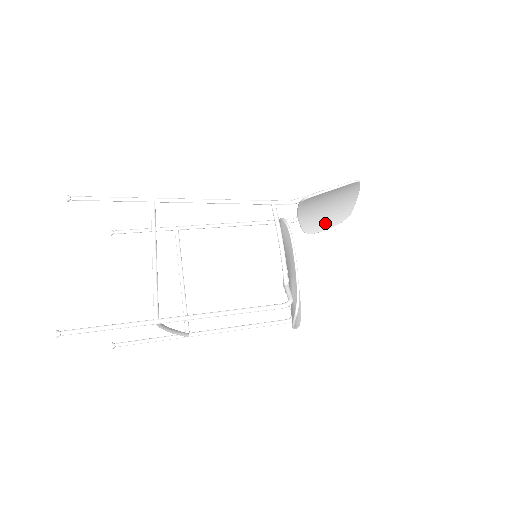
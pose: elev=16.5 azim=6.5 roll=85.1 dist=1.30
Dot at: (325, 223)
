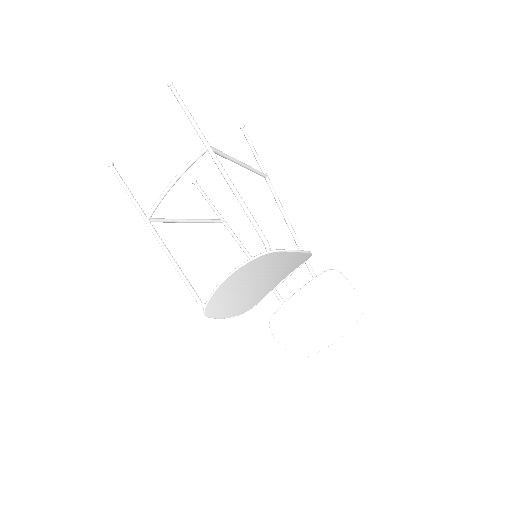
Dot at: (288, 334)
